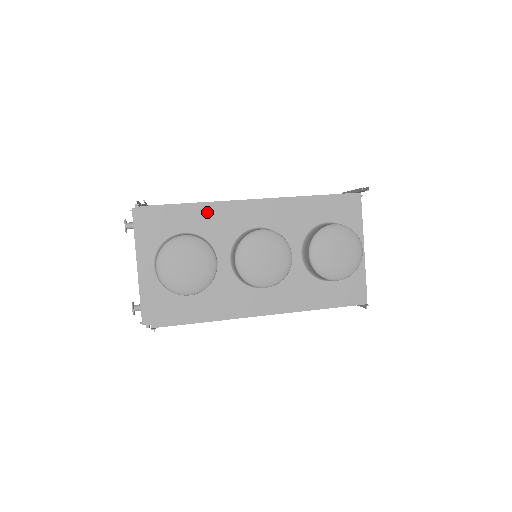
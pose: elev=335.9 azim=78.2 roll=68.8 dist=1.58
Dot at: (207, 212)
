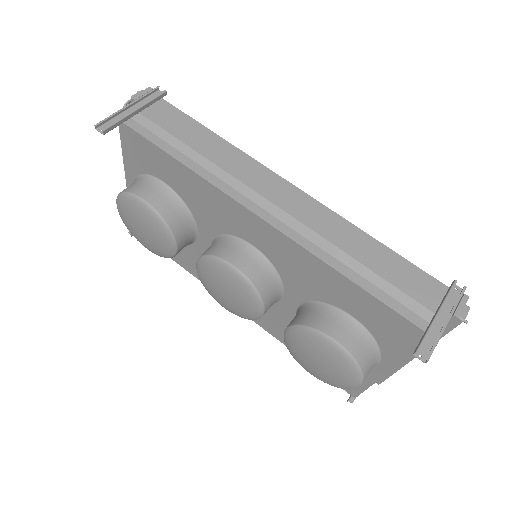
Dot at: (194, 183)
